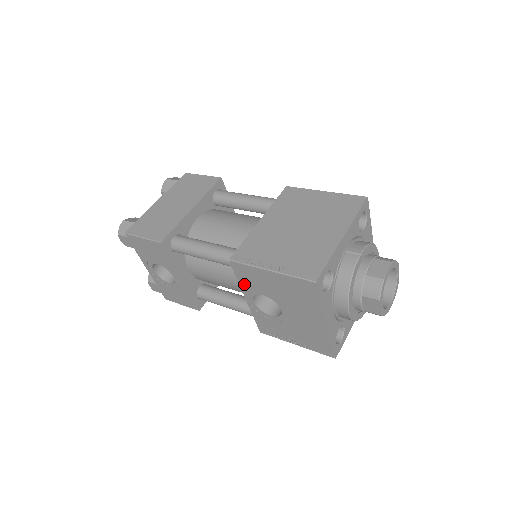
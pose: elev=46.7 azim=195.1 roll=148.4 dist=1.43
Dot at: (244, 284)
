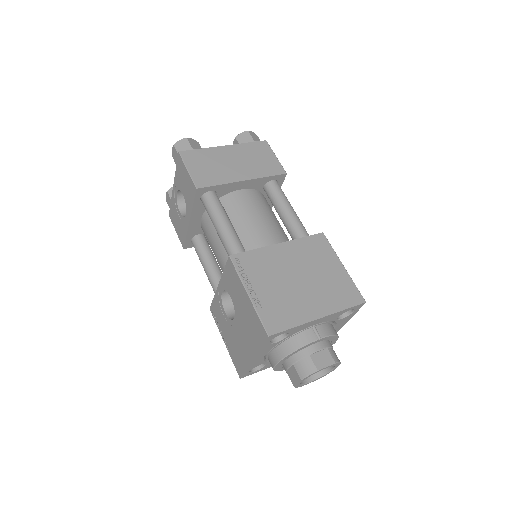
Dot at: (225, 278)
